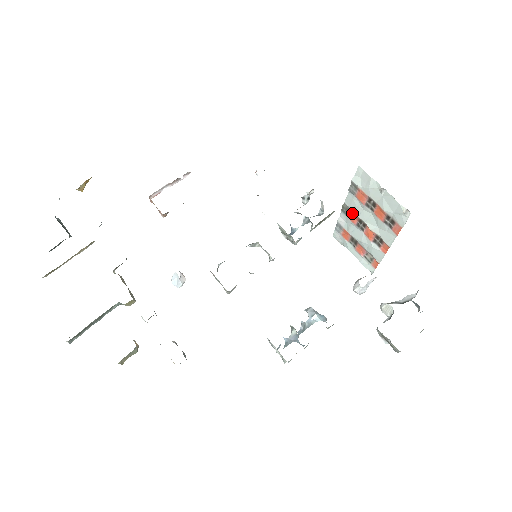
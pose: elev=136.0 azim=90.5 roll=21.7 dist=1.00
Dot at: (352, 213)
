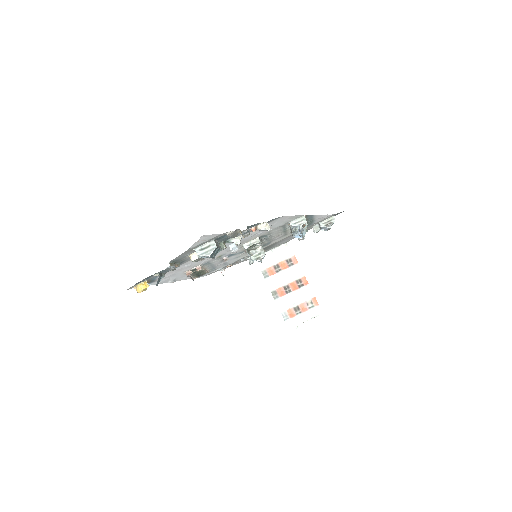
Dot at: (278, 290)
